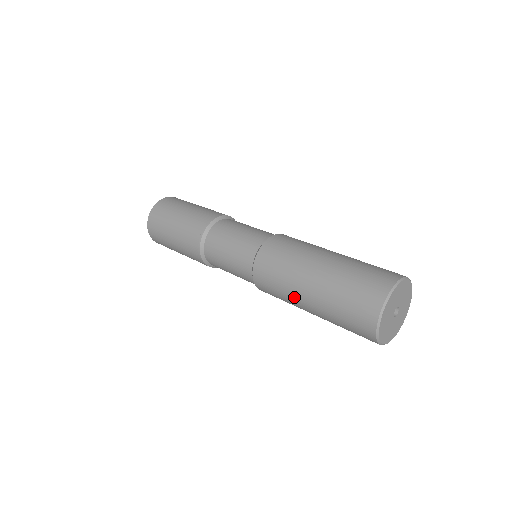
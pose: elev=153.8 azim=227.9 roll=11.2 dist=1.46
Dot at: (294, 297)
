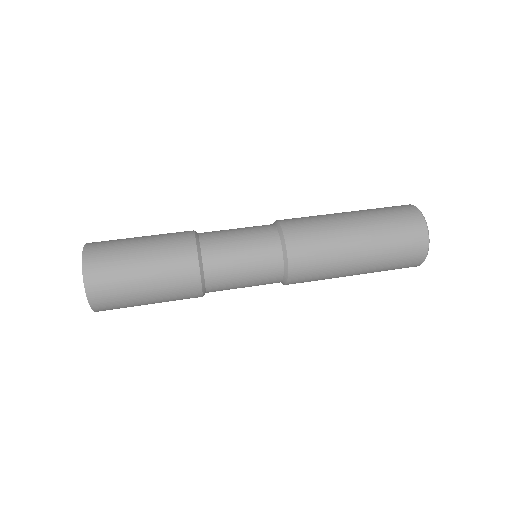
Dot at: occluded
